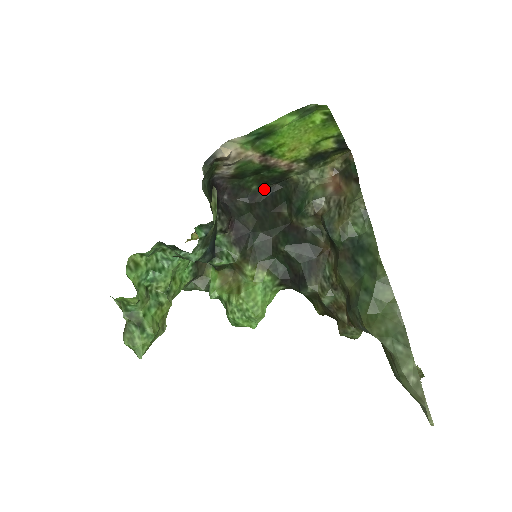
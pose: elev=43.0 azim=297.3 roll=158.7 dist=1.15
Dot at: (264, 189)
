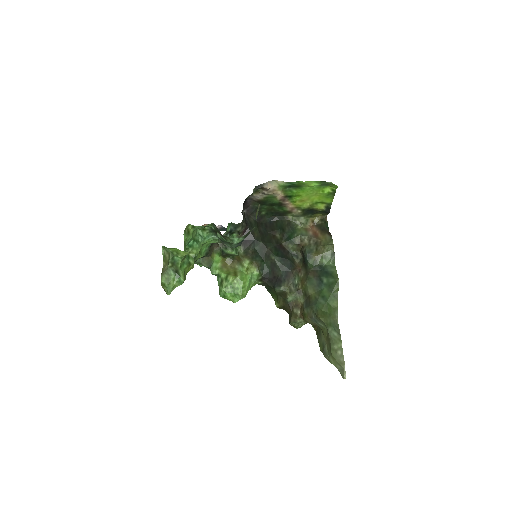
Dot at: (267, 216)
